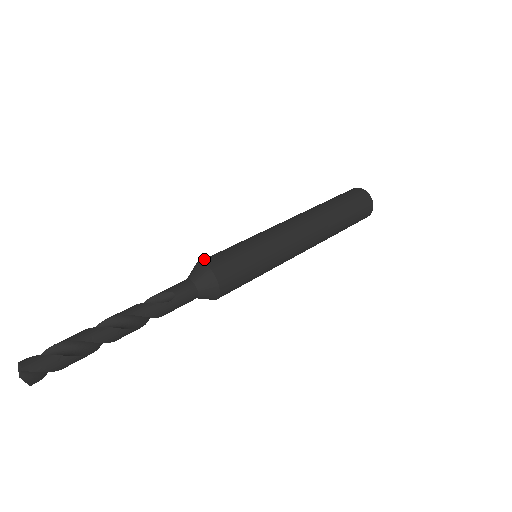
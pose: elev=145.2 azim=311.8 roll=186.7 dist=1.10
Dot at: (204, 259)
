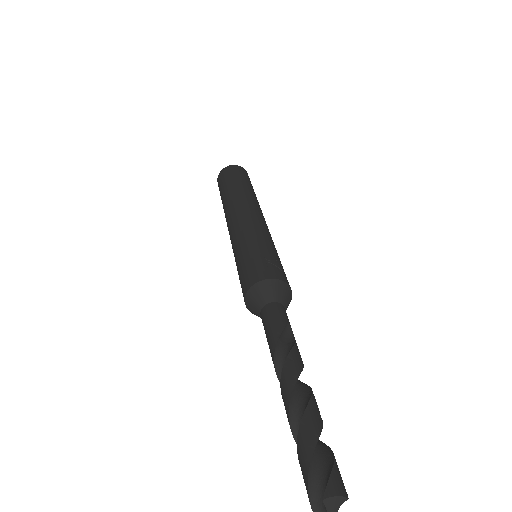
Dot at: (268, 274)
